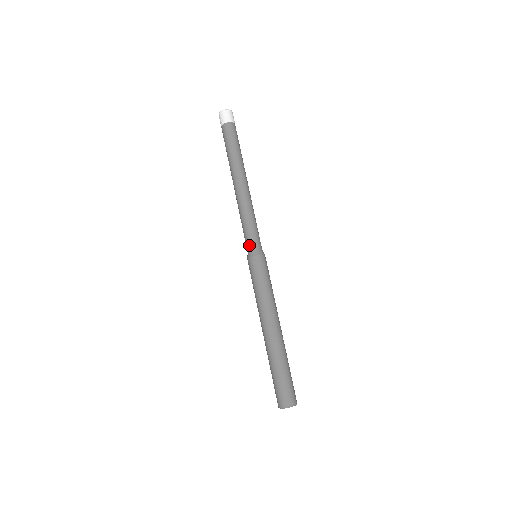
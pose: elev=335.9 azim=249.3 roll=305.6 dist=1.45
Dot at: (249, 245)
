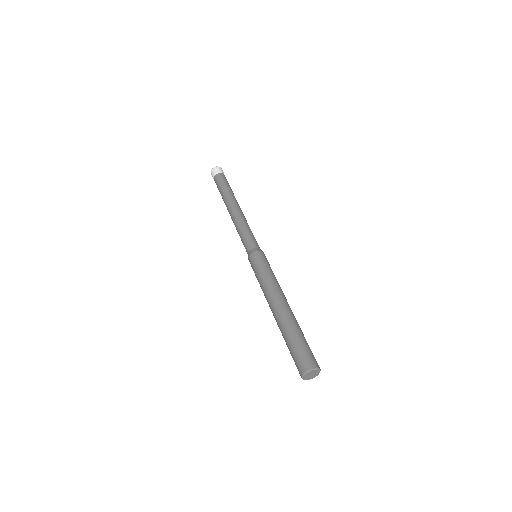
Dot at: (254, 244)
